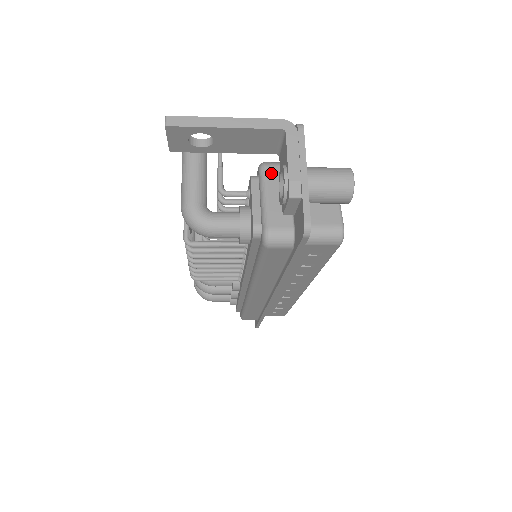
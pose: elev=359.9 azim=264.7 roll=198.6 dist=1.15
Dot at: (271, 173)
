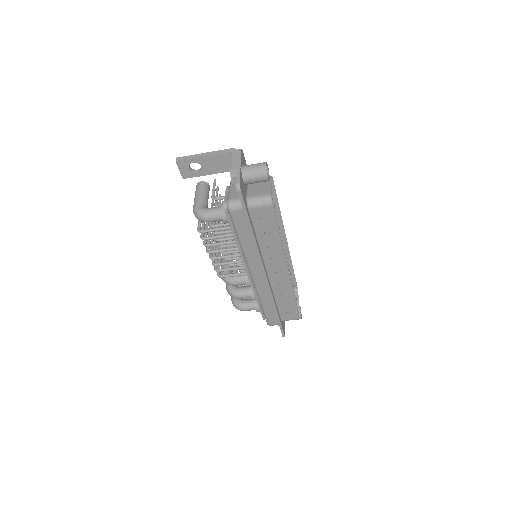
Dot at: occluded
